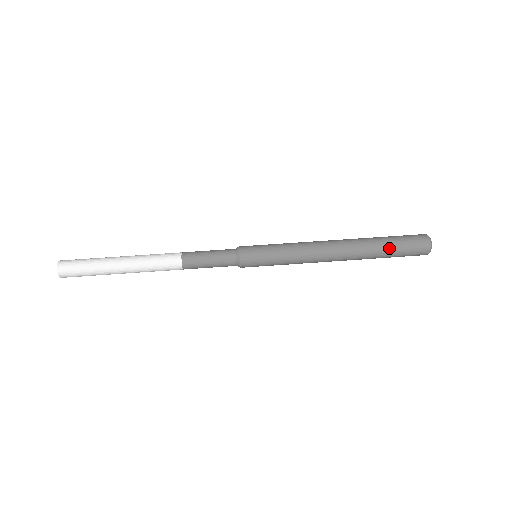
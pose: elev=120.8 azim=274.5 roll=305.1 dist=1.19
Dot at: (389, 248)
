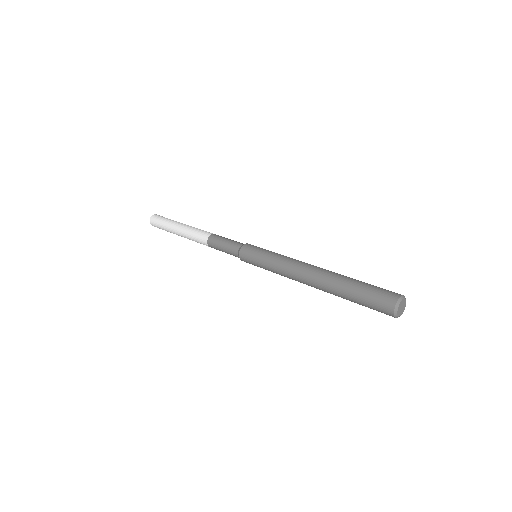
Dot at: (352, 295)
